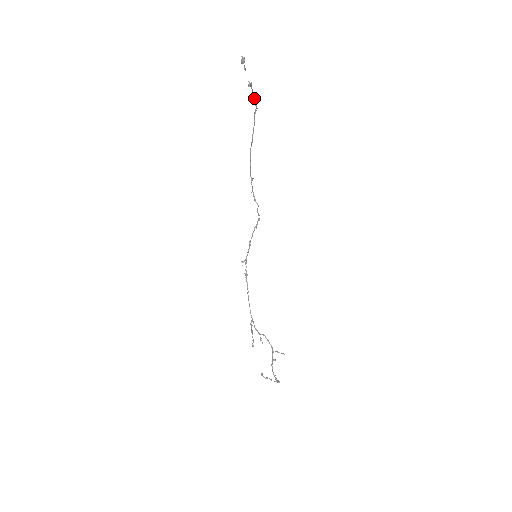
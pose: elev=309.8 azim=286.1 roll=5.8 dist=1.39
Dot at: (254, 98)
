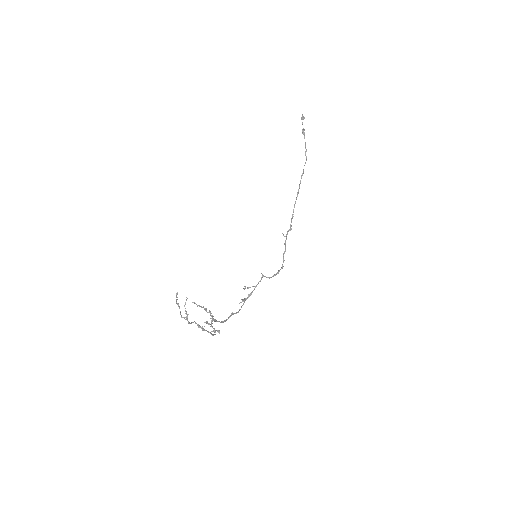
Dot at: (305, 146)
